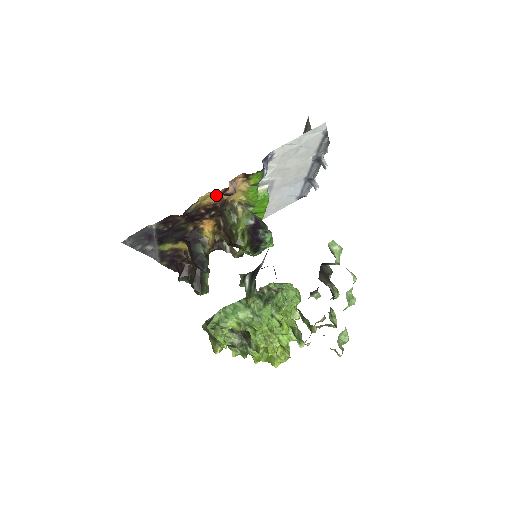
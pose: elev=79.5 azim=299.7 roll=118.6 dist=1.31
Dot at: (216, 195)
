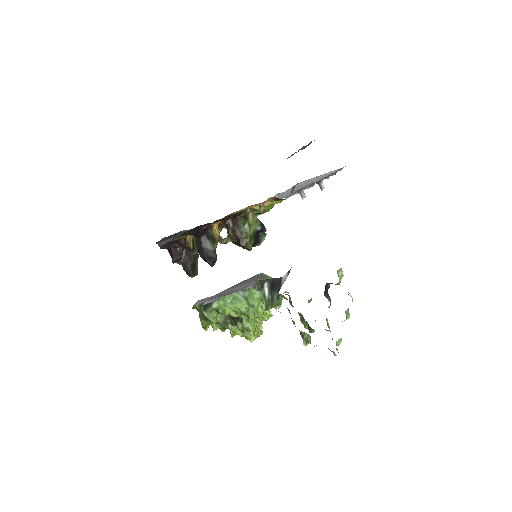
Dot at: (244, 209)
